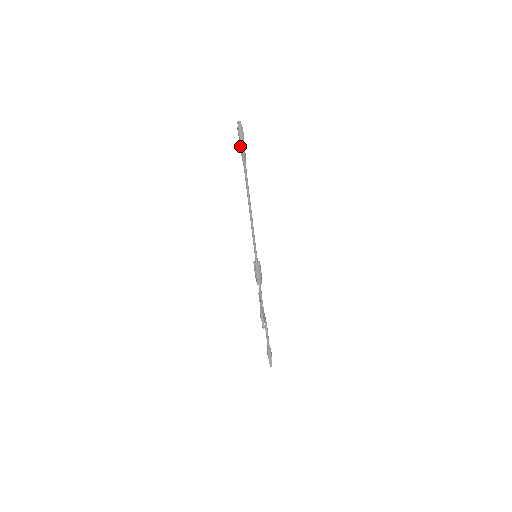
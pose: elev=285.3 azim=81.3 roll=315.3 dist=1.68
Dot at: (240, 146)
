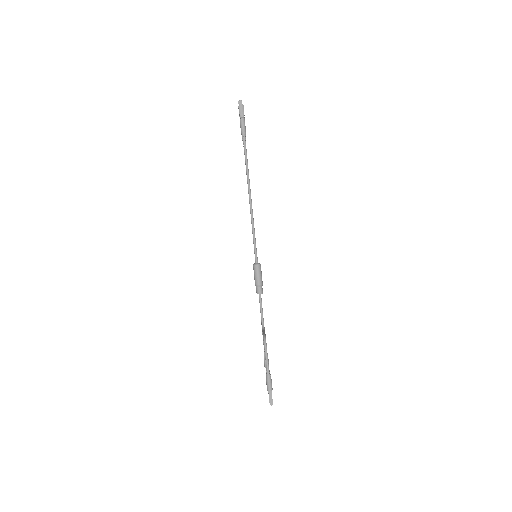
Dot at: (240, 125)
